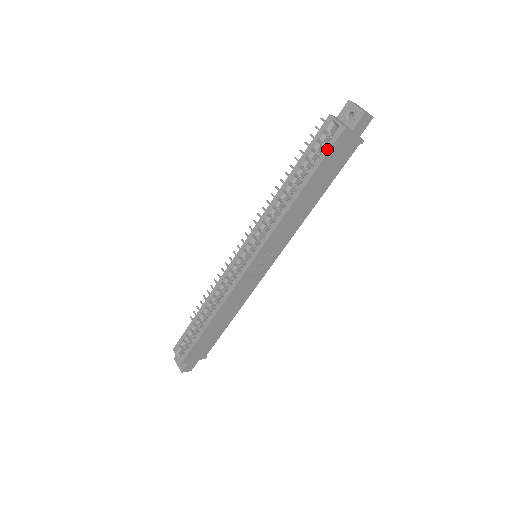
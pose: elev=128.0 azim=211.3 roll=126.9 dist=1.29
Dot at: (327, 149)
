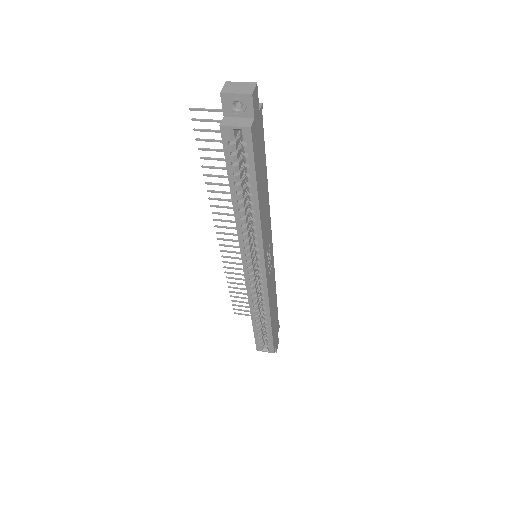
Dot at: (250, 156)
